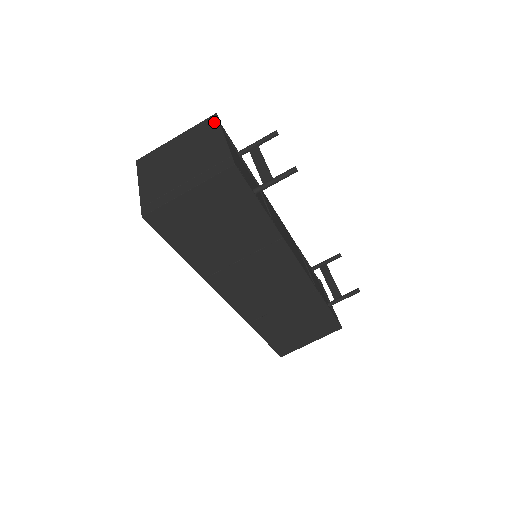
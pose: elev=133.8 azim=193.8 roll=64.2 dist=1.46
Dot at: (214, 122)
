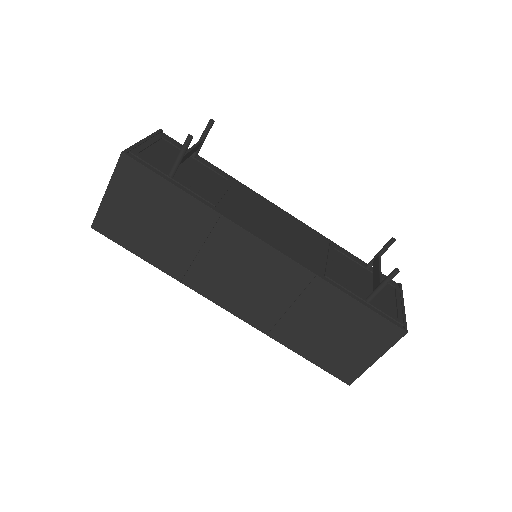
Dot at: occluded
